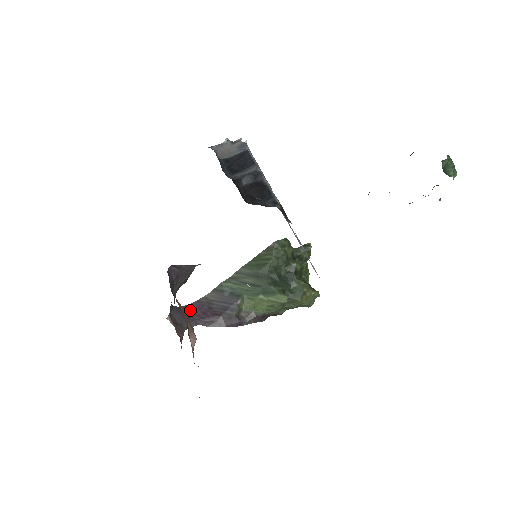
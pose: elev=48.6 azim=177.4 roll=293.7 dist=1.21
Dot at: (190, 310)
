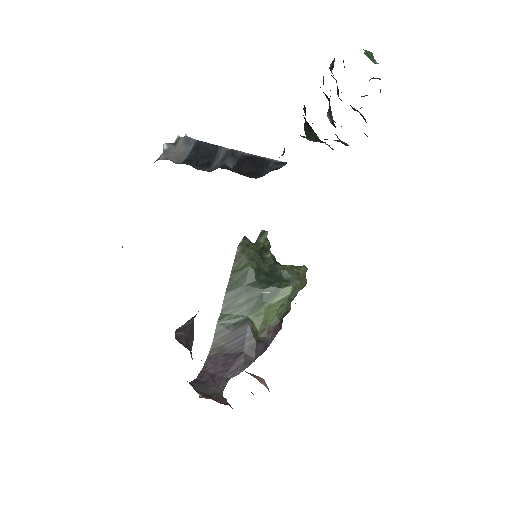
Dot at: (208, 373)
